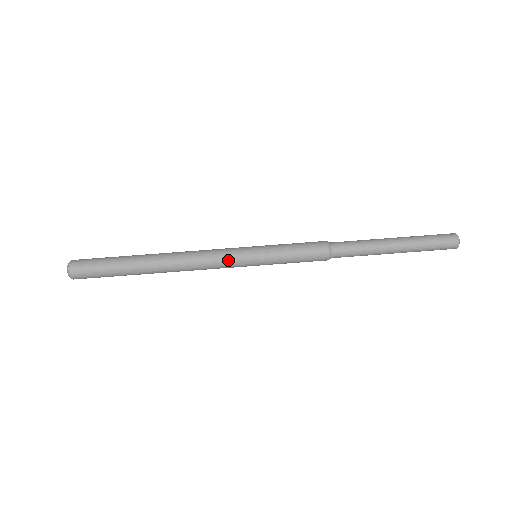
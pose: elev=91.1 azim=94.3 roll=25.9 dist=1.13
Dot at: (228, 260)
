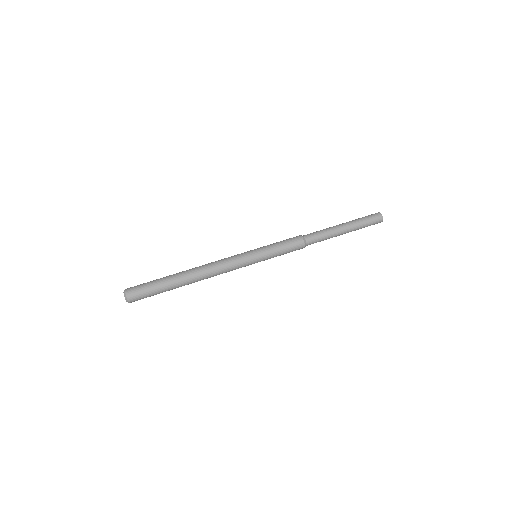
Dot at: (238, 259)
